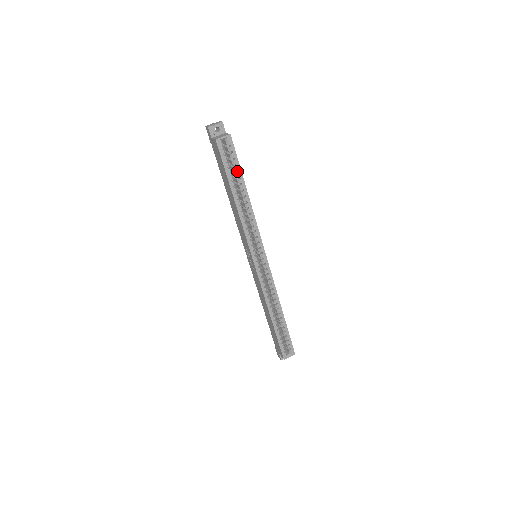
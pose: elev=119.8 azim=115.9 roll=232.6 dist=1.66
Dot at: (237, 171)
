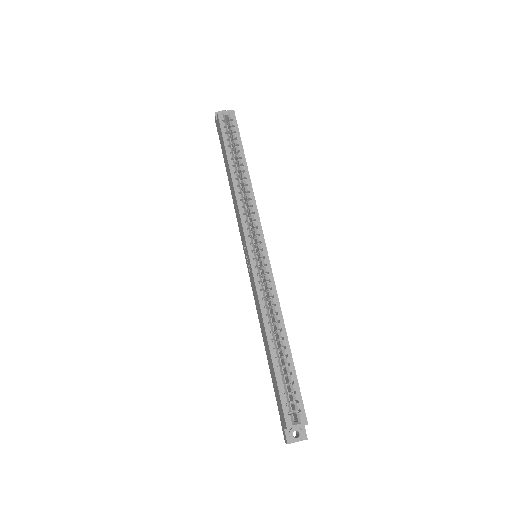
Dot at: (238, 147)
